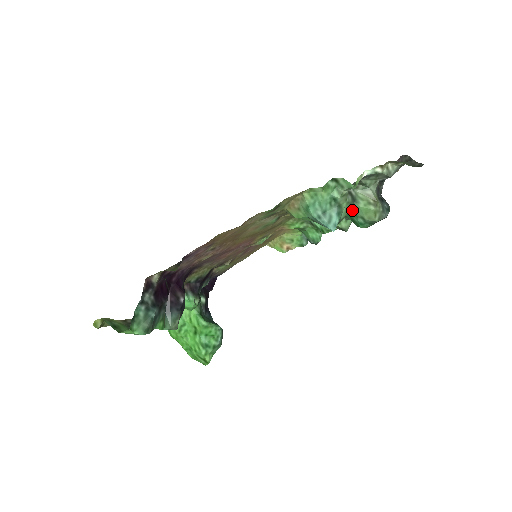
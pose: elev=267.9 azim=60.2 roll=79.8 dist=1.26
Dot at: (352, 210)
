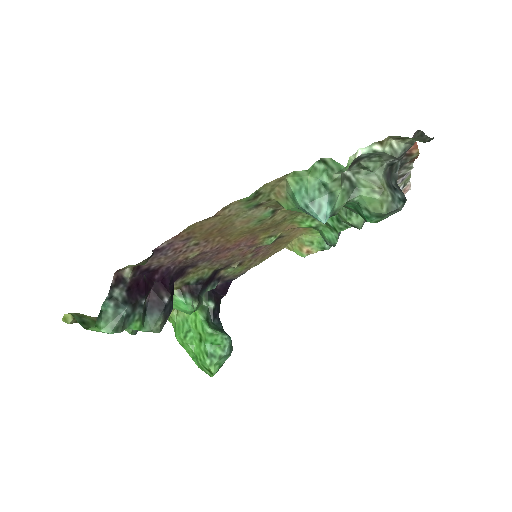
Dot at: (351, 199)
